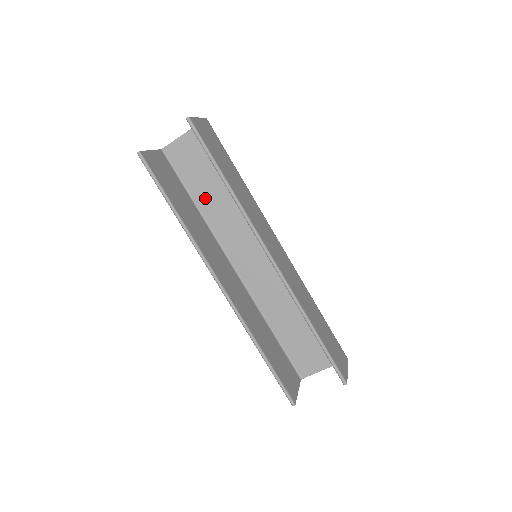
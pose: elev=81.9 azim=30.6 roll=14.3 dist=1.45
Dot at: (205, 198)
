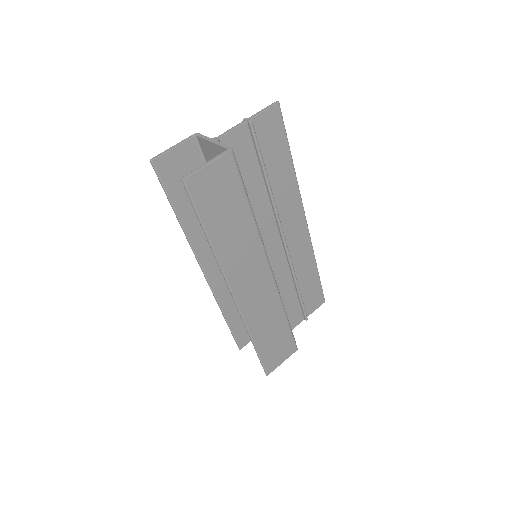
Dot at: occluded
